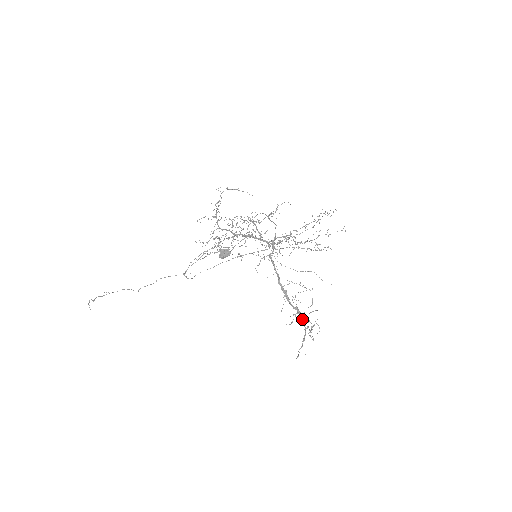
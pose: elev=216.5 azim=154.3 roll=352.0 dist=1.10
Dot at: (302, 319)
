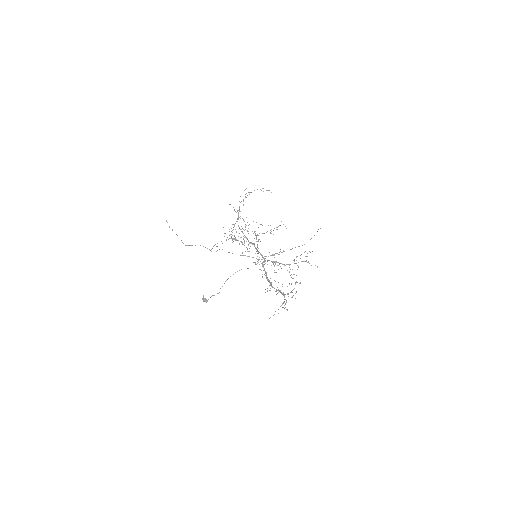
Dot at: (283, 295)
